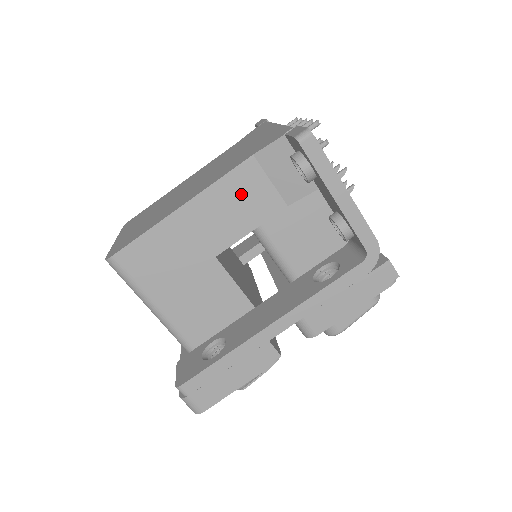
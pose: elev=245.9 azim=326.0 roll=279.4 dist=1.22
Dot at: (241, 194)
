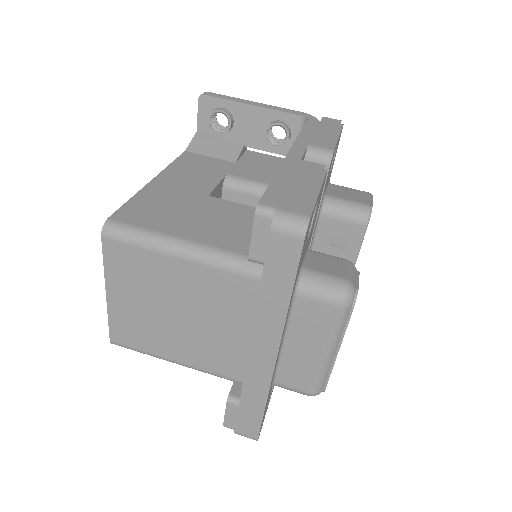
Dot at: (195, 166)
